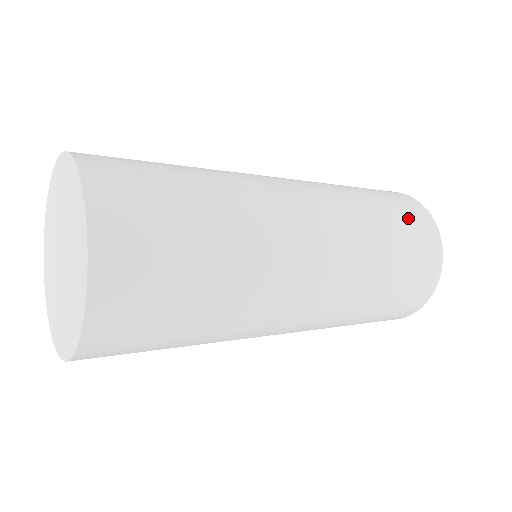
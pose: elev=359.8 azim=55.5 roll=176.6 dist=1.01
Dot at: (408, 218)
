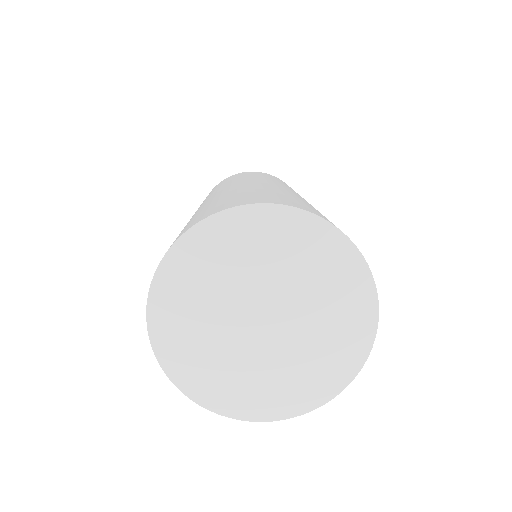
Dot at: (282, 181)
